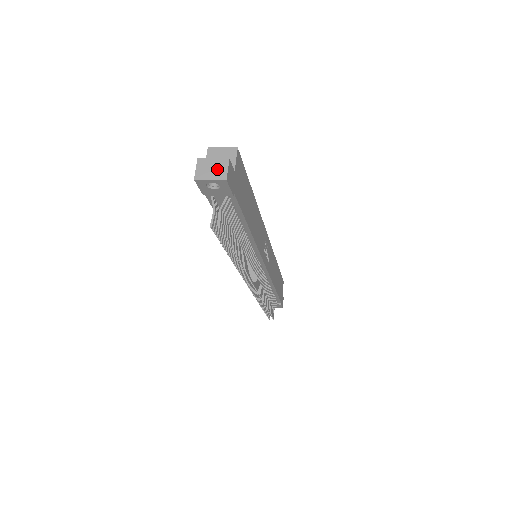
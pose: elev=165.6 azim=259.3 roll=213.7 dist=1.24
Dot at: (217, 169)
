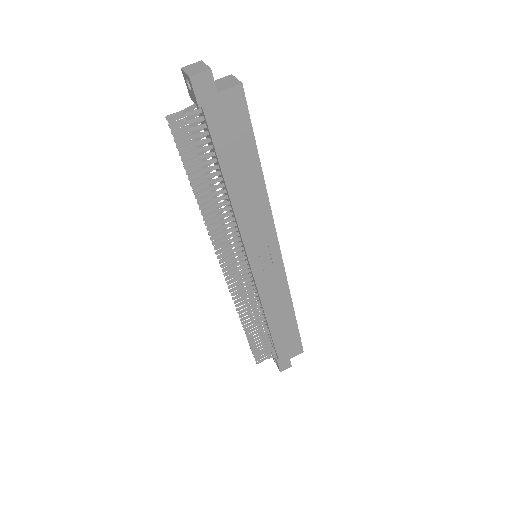
Dot at: (197, 70)
